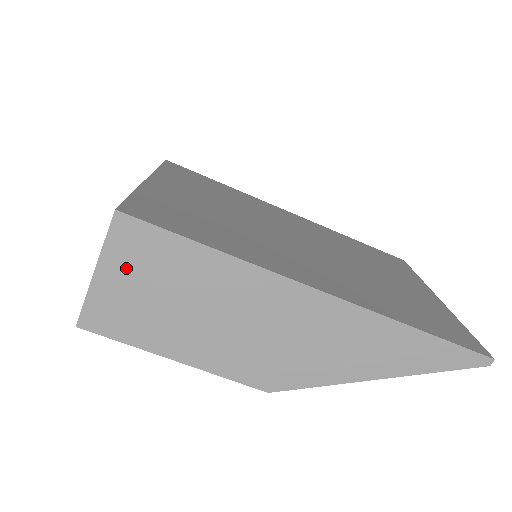
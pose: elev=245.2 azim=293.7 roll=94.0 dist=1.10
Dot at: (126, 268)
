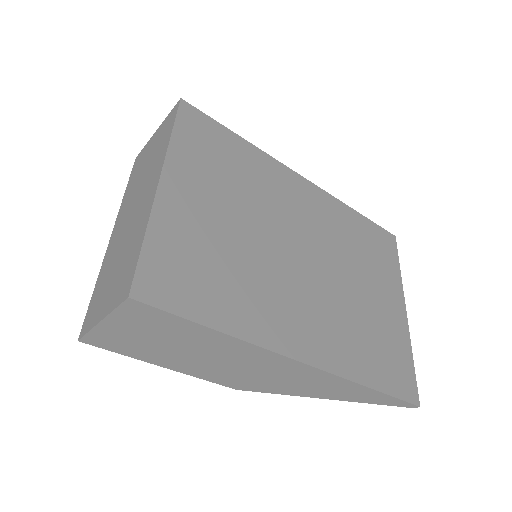
Dot at: (132, 325)
